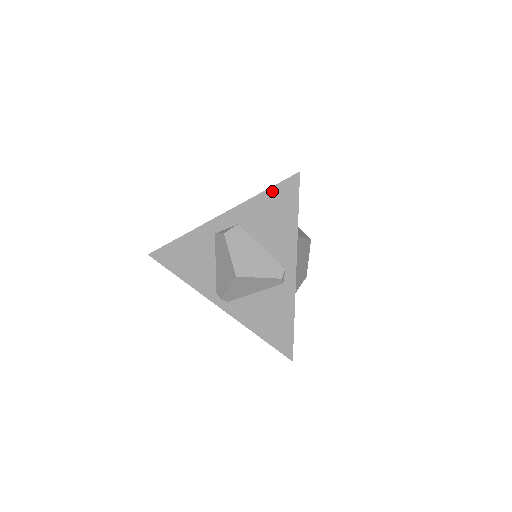
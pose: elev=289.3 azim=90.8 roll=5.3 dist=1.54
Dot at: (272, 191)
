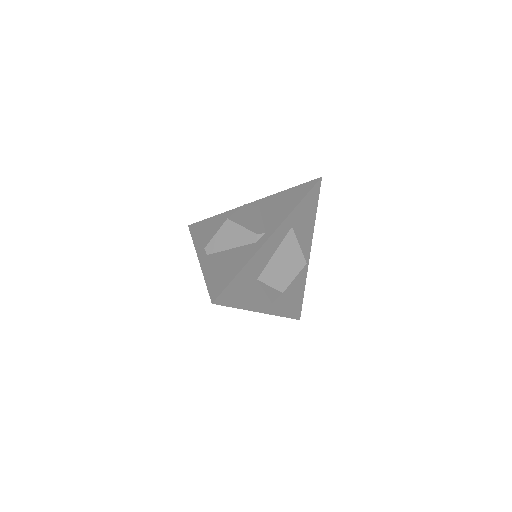
Dot at: (296, 188)
